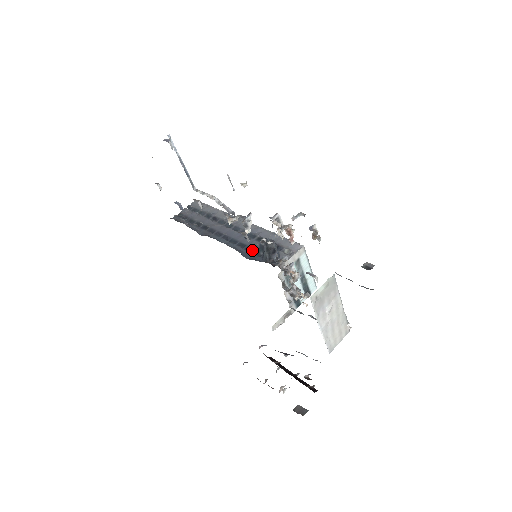
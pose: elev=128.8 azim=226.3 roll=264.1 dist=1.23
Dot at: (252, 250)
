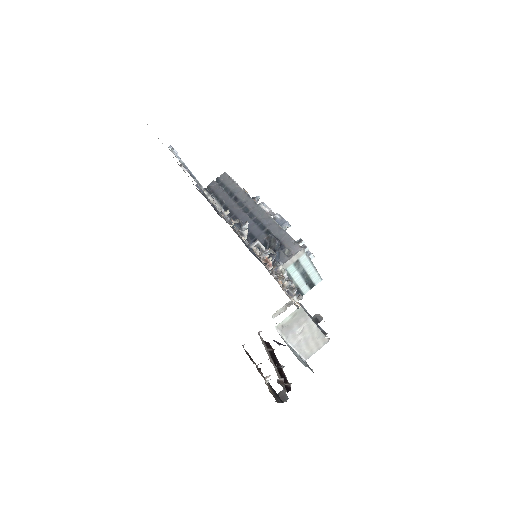
Dot at: occluded
